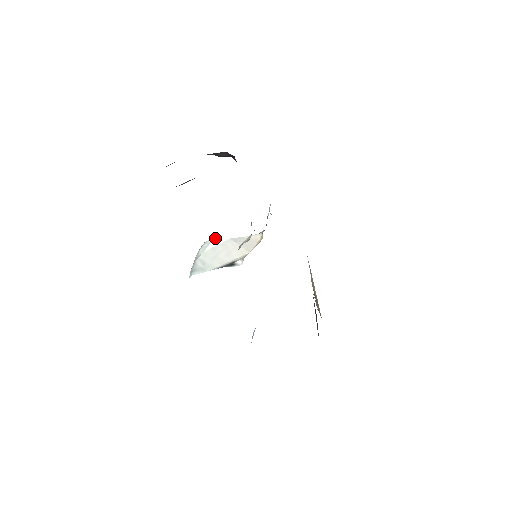
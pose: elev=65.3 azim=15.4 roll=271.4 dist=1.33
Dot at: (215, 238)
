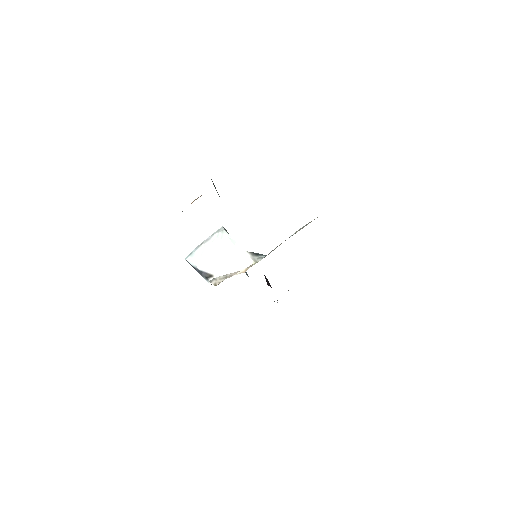
Dot at: (227, 238)
